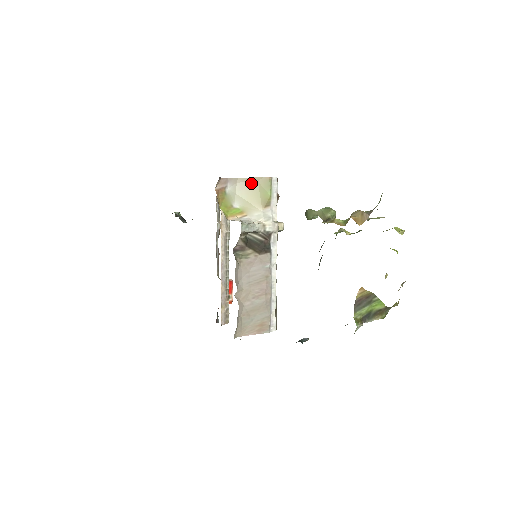
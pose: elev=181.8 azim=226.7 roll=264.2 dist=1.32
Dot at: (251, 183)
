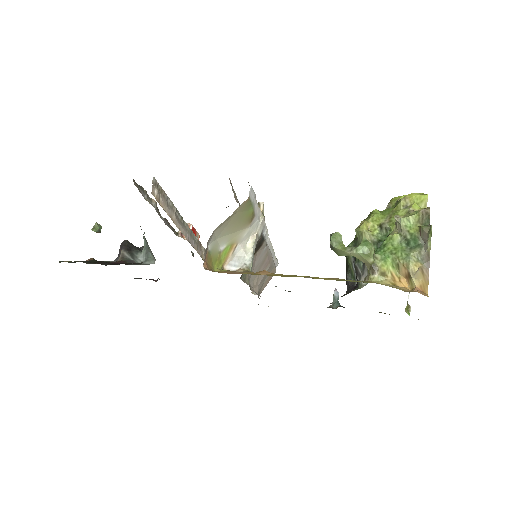
Dot at: (230, 220)
